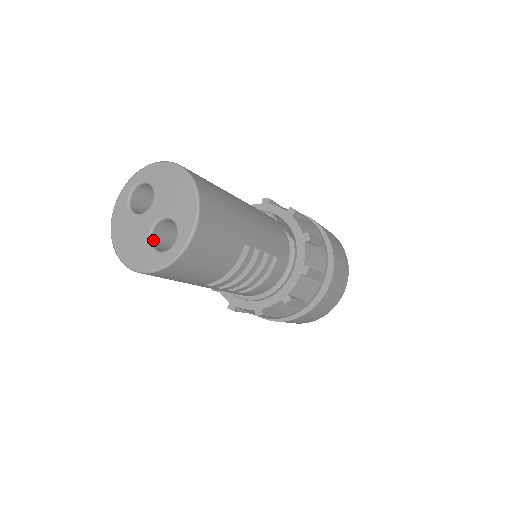
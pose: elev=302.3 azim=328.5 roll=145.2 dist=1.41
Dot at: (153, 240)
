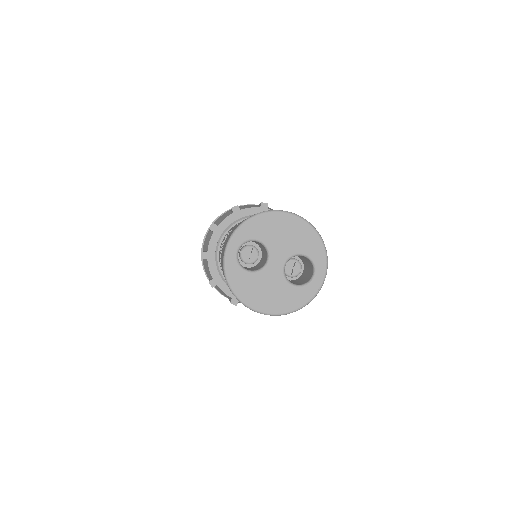
Dot at: (288, 280)
